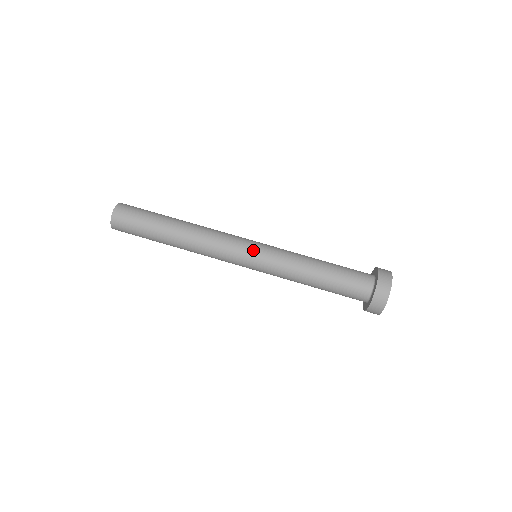
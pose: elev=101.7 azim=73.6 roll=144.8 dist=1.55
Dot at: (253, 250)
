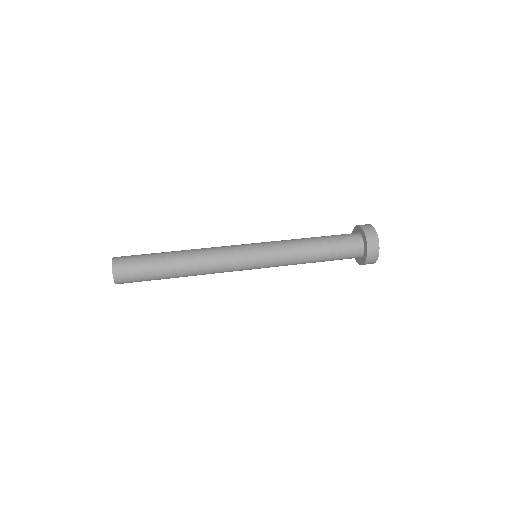
Dot at: occluded
